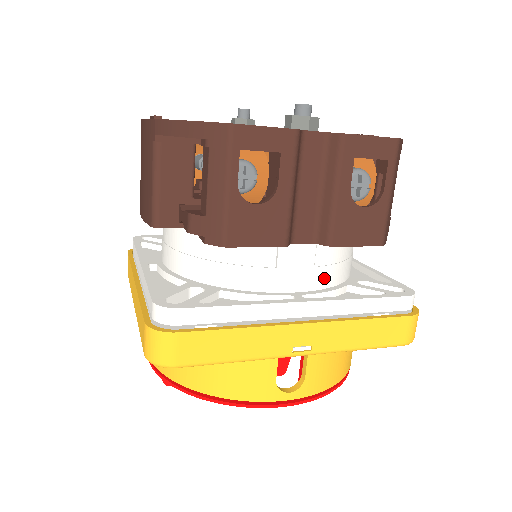
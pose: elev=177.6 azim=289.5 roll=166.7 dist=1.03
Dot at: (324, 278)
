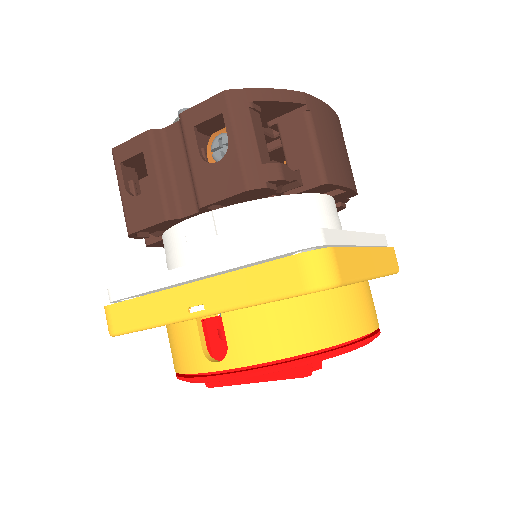
Dot at: (233, 244)
